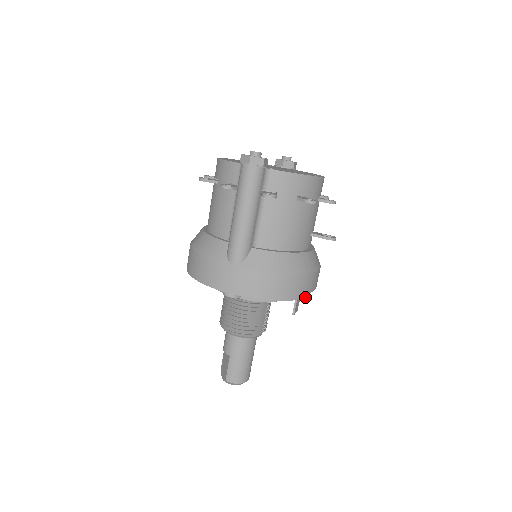
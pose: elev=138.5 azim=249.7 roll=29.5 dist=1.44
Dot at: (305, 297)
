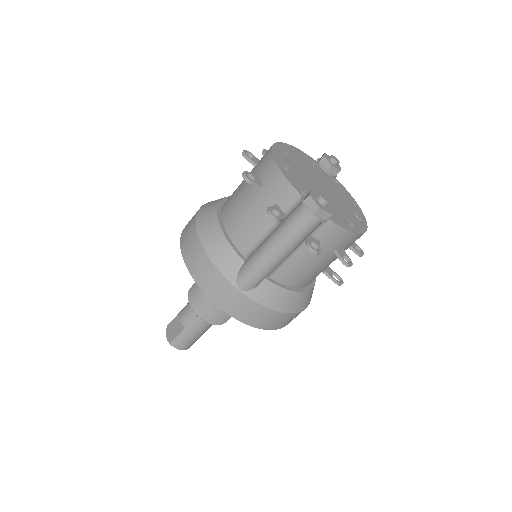
Dot at: (287, 324)
